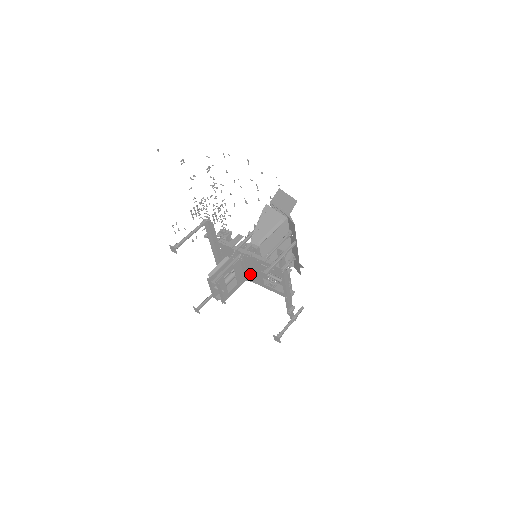
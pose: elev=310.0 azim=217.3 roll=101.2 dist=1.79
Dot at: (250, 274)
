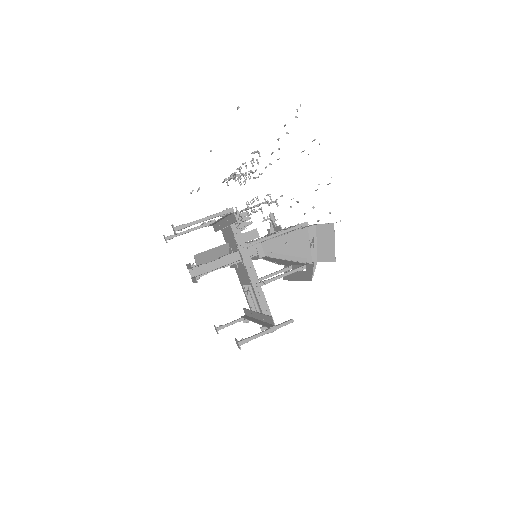
Dot at: occluded
